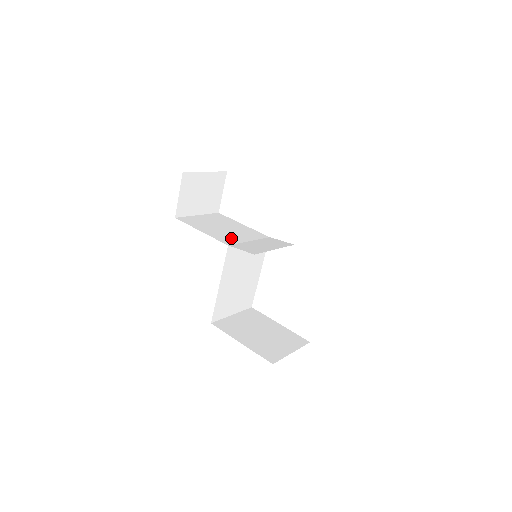
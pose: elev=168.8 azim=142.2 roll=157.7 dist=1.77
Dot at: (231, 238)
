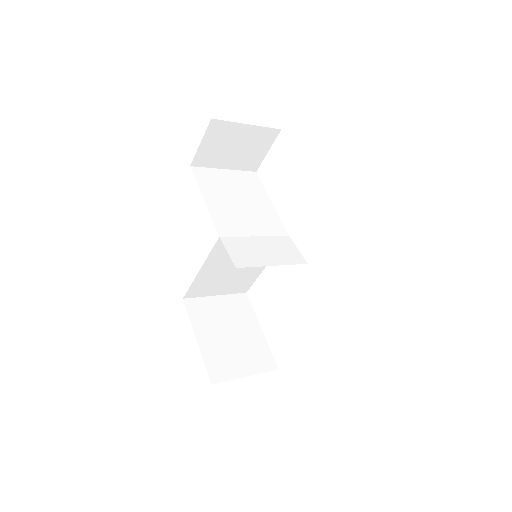
Dot at: (234, 224)
